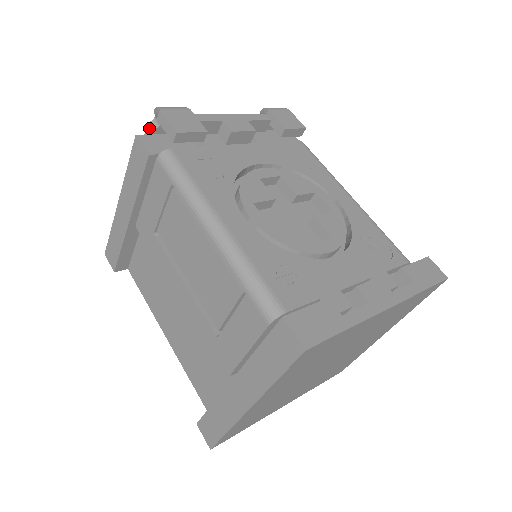
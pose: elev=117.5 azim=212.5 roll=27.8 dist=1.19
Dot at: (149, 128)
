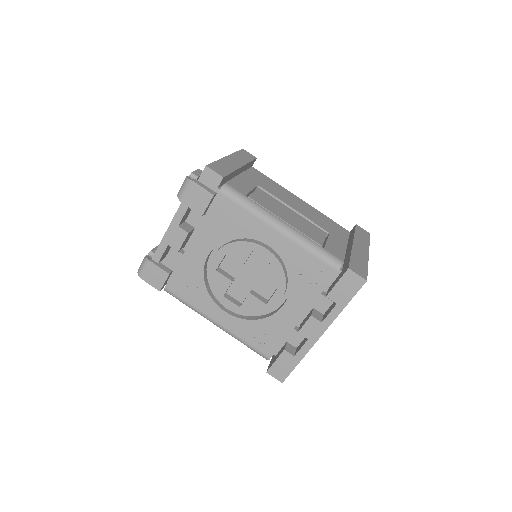
Dot at: occluded
